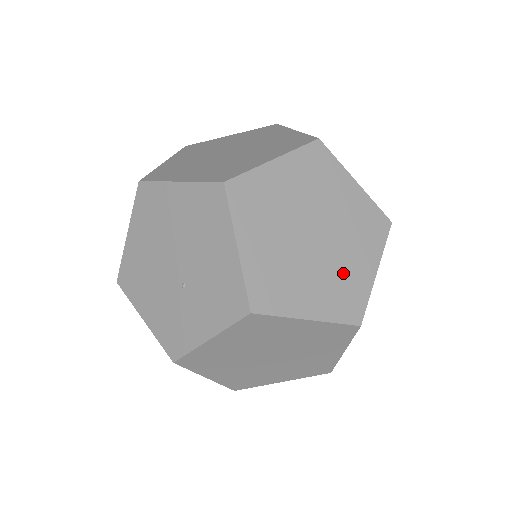
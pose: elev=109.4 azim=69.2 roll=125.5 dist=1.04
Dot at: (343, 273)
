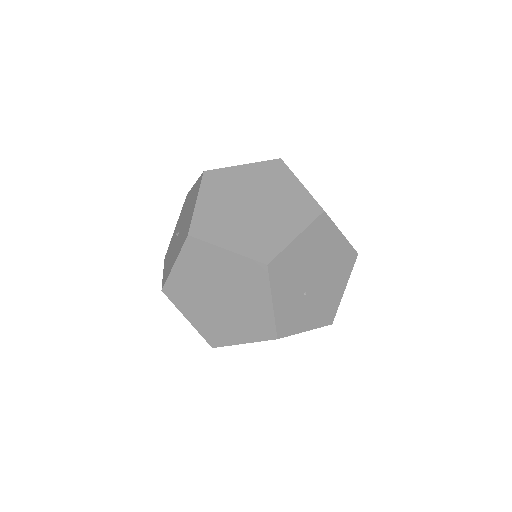
Dot at: occluded
